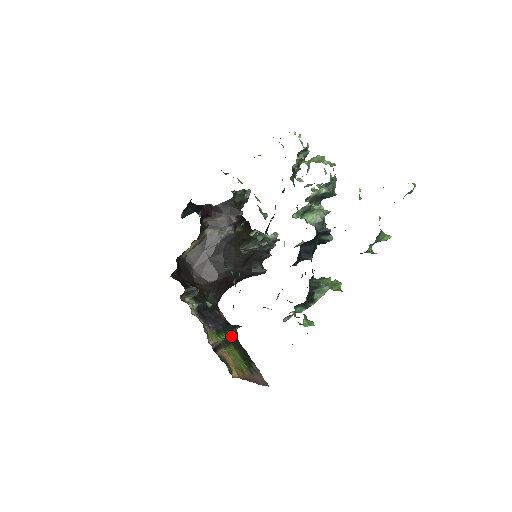
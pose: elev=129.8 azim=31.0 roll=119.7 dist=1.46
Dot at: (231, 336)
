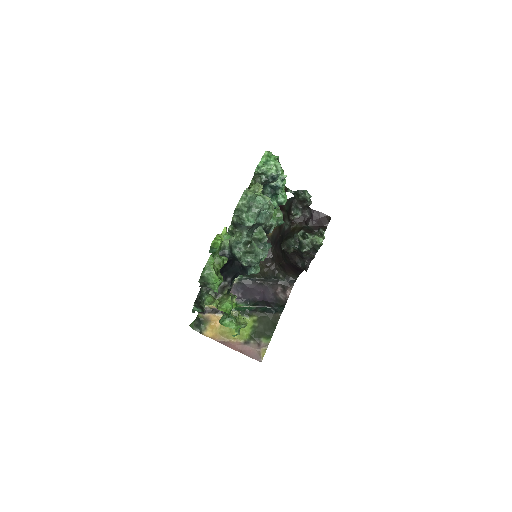
Dot at: (261, 311)
